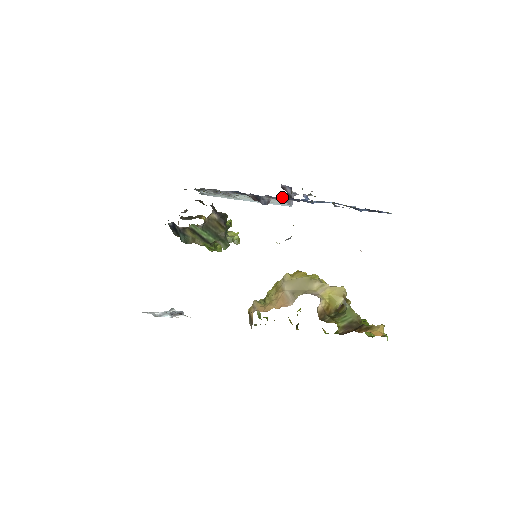
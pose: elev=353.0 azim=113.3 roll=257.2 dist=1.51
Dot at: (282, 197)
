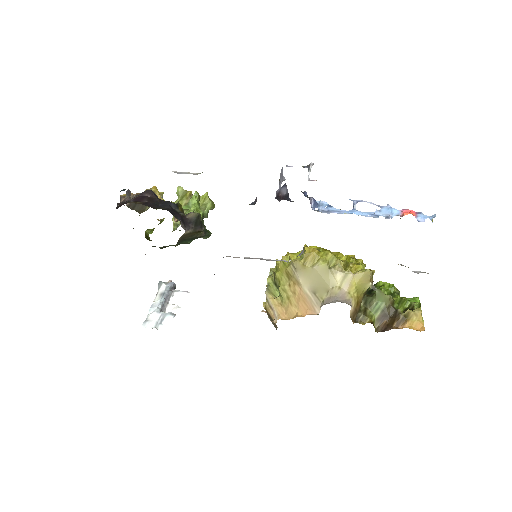
Dot at: occluded
